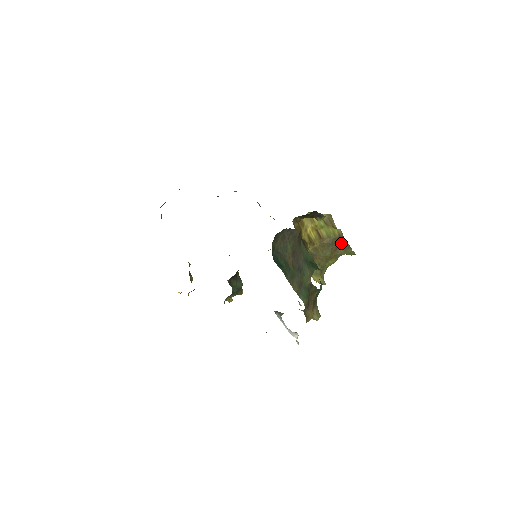
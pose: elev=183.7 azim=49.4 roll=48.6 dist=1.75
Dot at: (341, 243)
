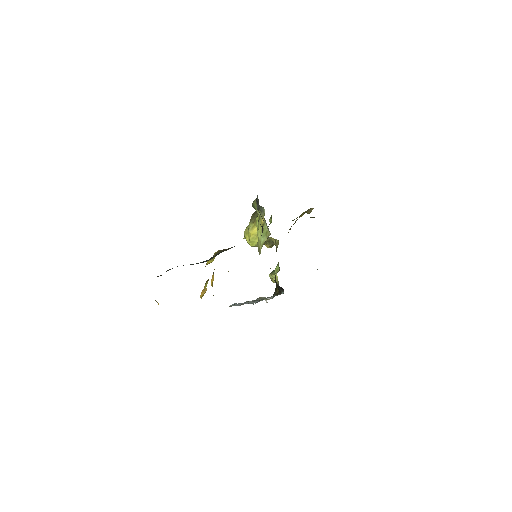
Dot at: occluded
